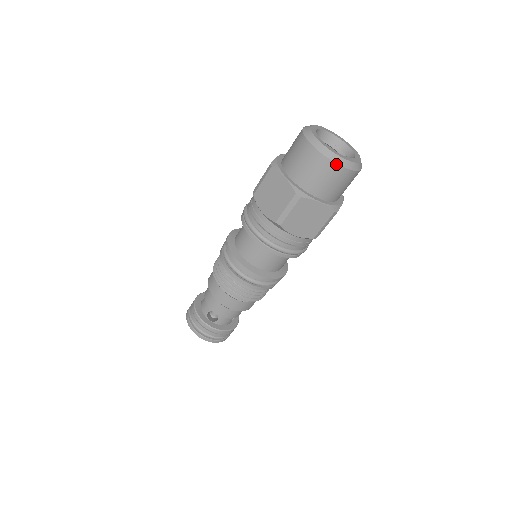
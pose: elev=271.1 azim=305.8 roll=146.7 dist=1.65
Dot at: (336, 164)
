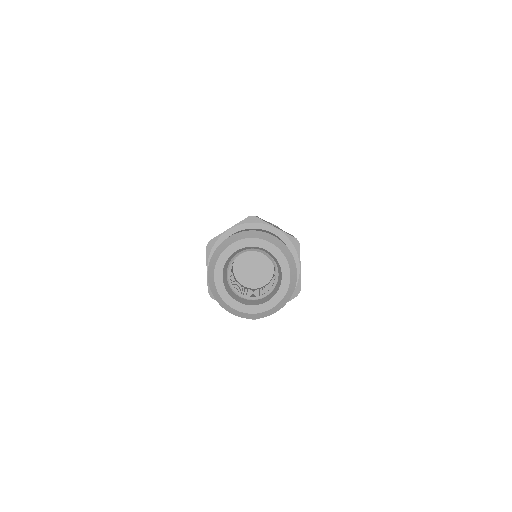
Dot at: occluded
